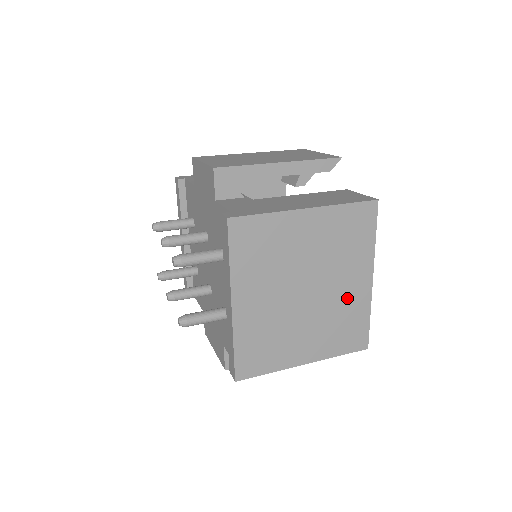
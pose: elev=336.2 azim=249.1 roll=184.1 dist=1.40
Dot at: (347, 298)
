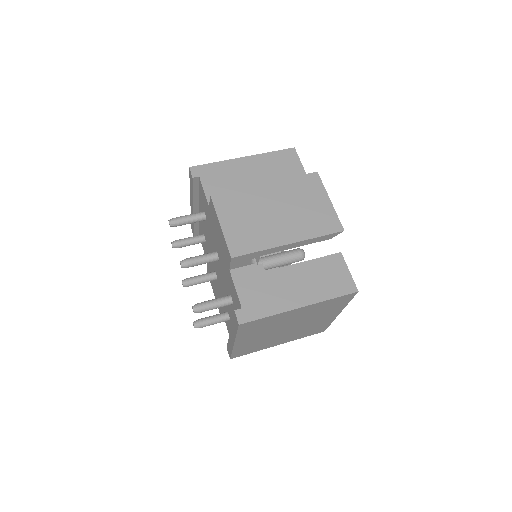
Dot at: (317, 323)
